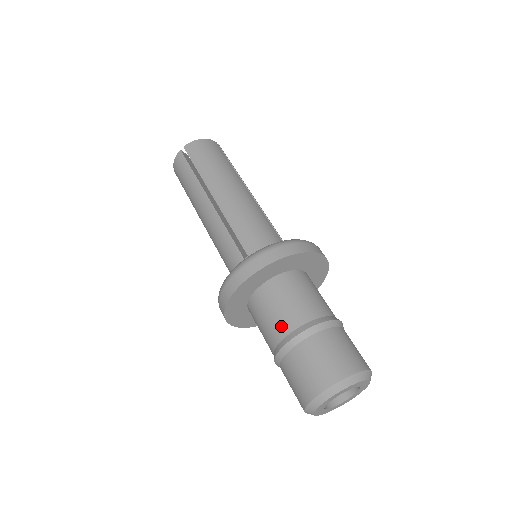
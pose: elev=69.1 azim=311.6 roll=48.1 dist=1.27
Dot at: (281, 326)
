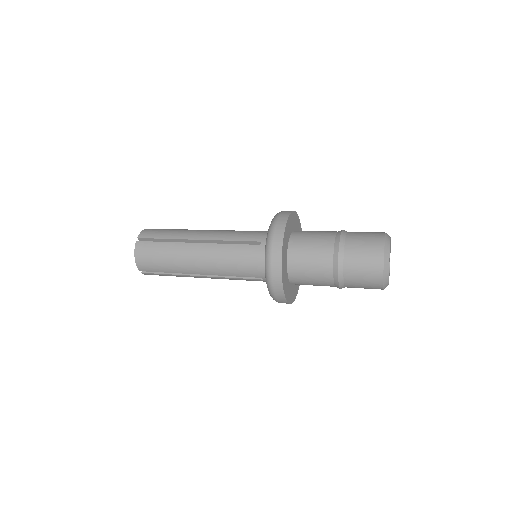
Dot at: (325, 247)
